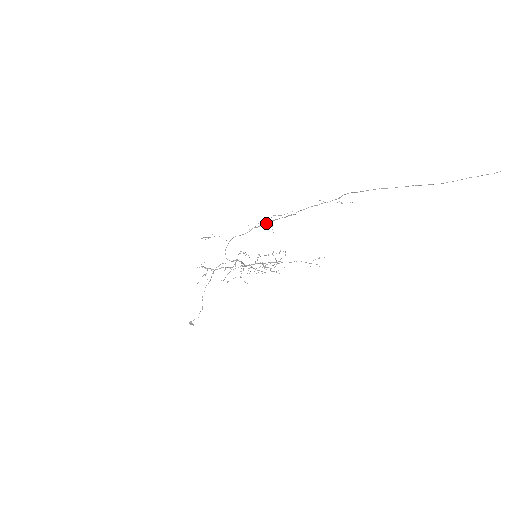
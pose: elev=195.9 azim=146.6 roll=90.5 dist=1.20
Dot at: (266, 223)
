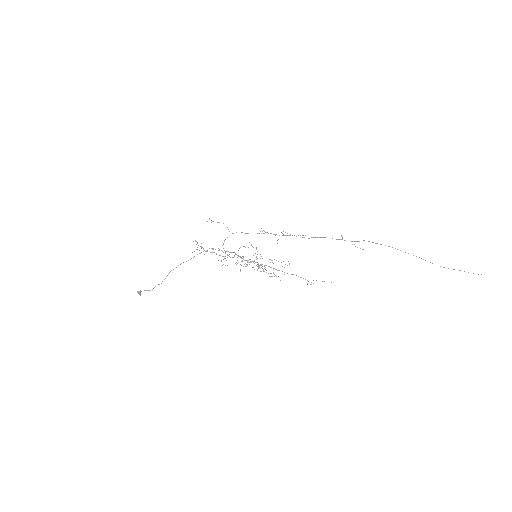
Dot at: (276, 234)
